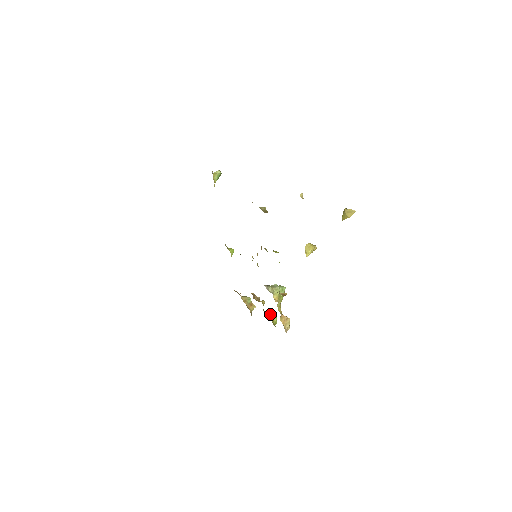
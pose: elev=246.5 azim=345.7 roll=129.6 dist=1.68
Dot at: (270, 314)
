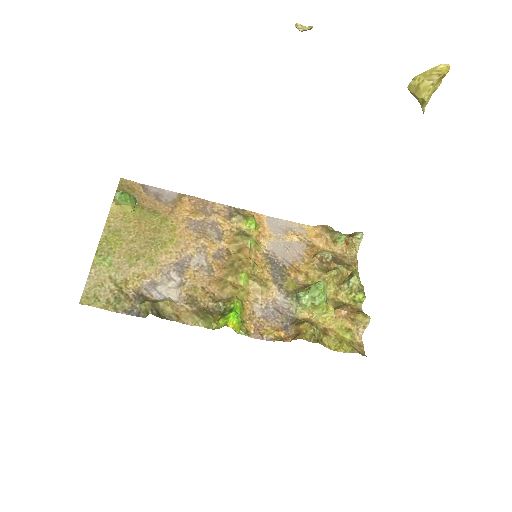
Dot at: (345, 293)
